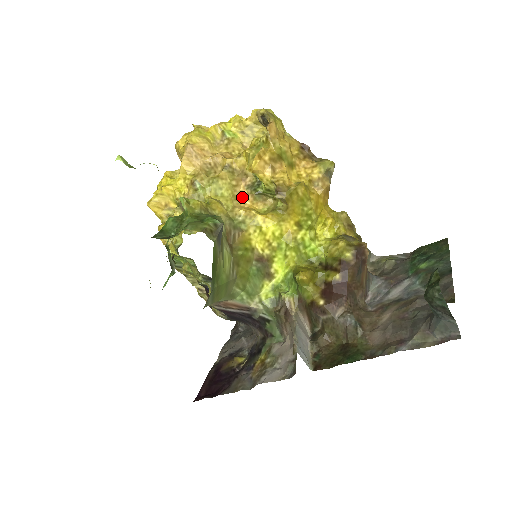
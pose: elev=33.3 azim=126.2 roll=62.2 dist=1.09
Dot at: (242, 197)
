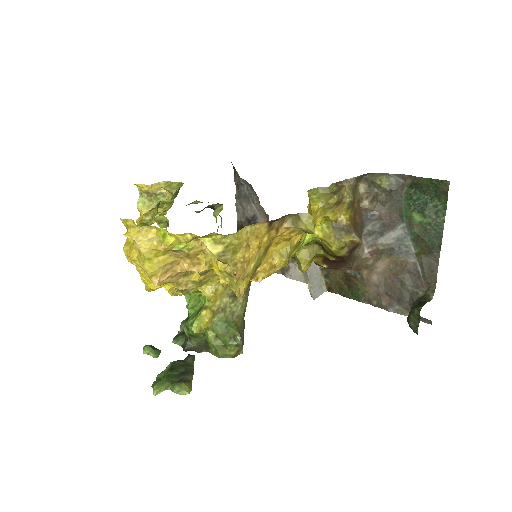
Dot at: occluded
